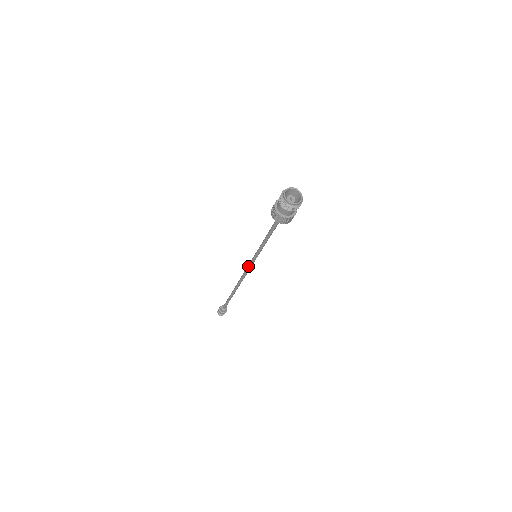
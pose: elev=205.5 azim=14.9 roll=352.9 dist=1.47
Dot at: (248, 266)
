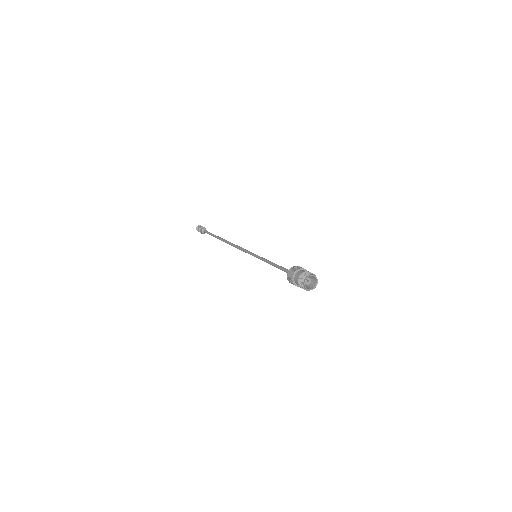
Dot at: (245, 252)
